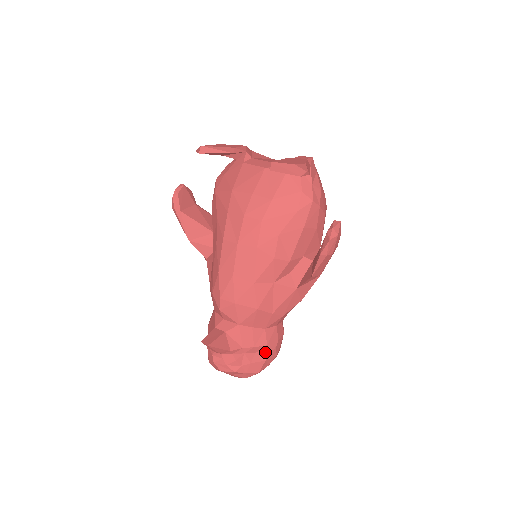
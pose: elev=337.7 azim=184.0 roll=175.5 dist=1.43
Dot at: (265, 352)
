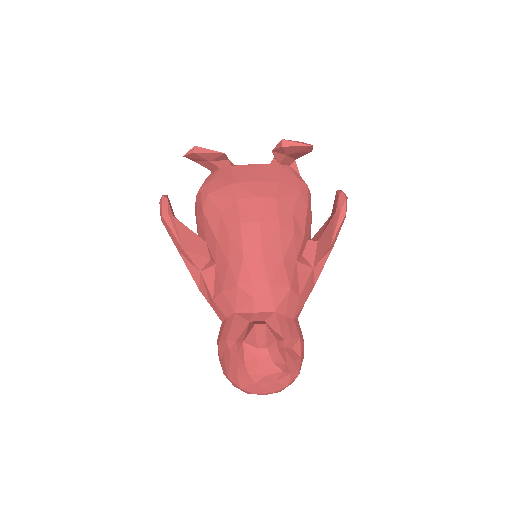
Dot at: (299, 347)
